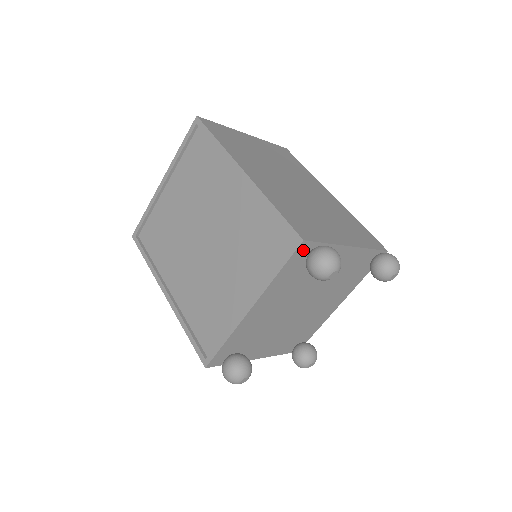
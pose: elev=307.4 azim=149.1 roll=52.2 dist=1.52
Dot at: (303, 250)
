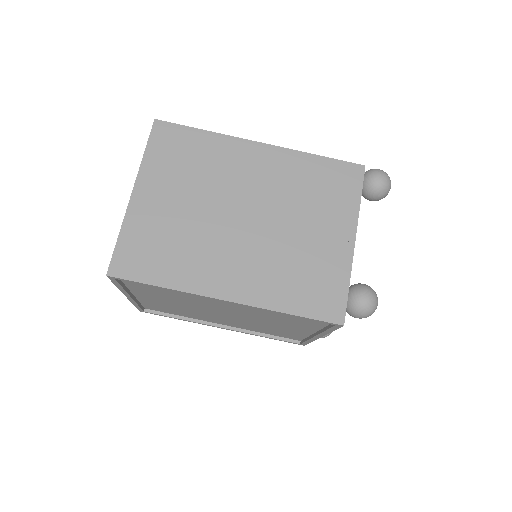
Dot at: occluded
